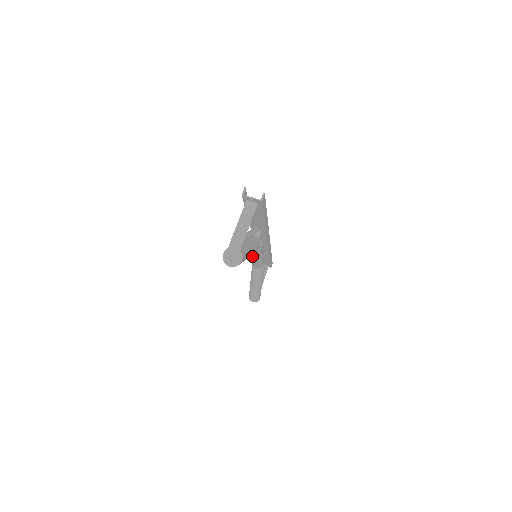
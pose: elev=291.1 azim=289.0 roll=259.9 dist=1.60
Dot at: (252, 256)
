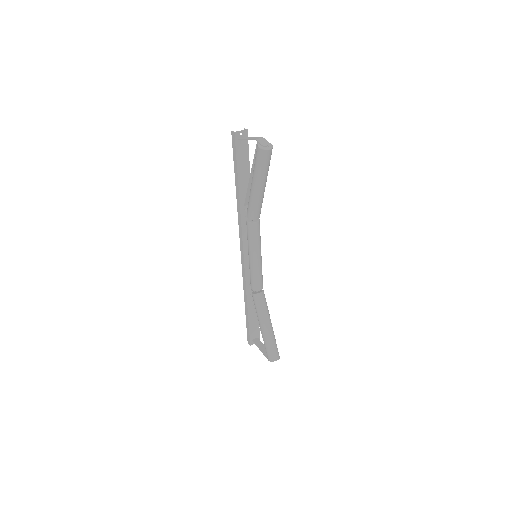
Dot at: (256, 241)
